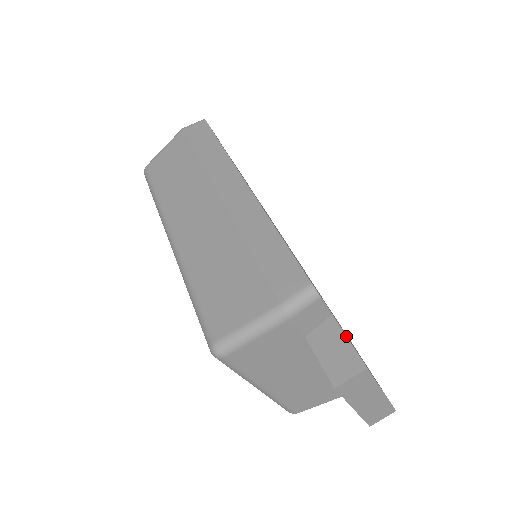
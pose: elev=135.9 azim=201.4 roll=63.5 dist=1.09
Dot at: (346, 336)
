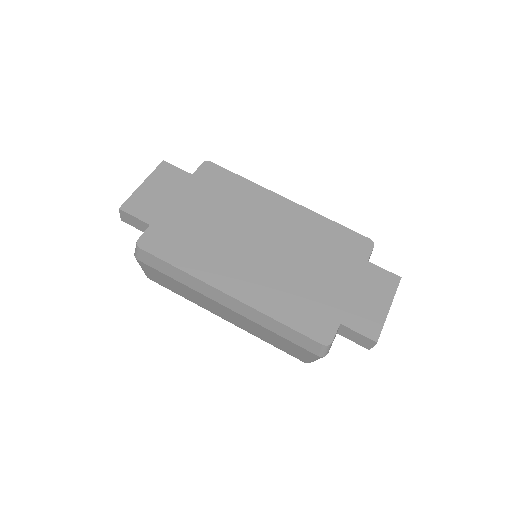
Dot at: (356, 332)
